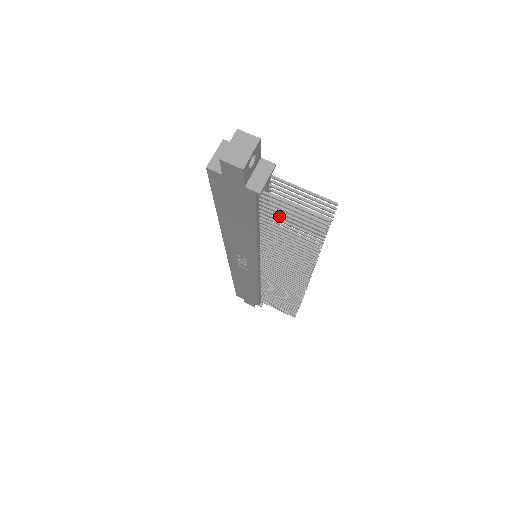
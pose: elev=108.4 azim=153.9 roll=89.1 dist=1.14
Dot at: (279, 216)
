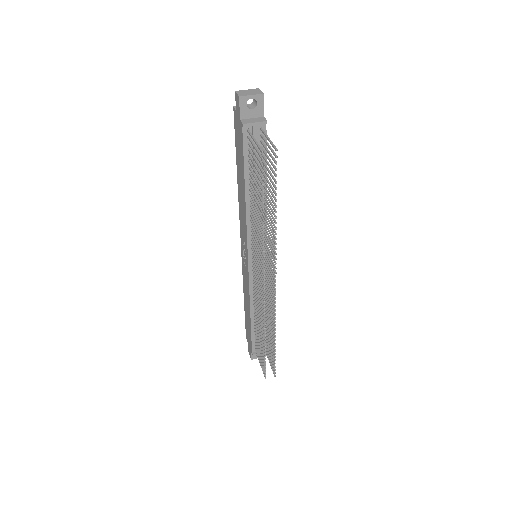
Dot at: (252, 161)
